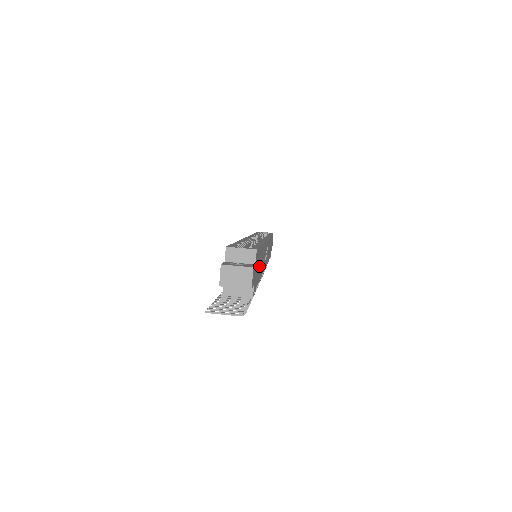
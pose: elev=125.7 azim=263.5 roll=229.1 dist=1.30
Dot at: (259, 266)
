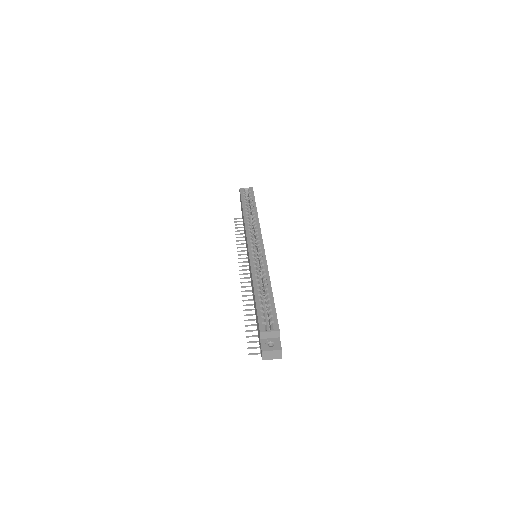
Dot at: occluded
